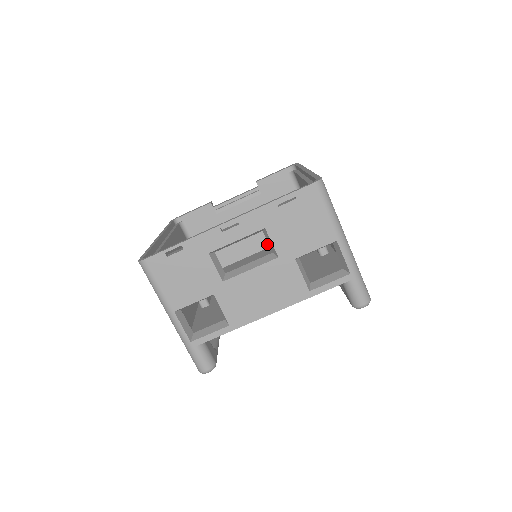
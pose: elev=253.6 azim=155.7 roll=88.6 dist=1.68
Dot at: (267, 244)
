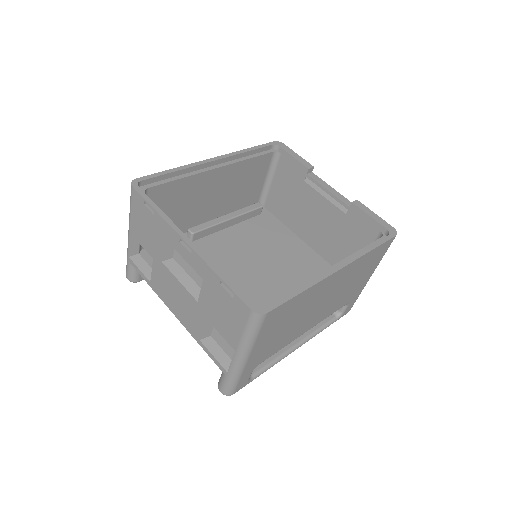
Dot at: (313, 245)
